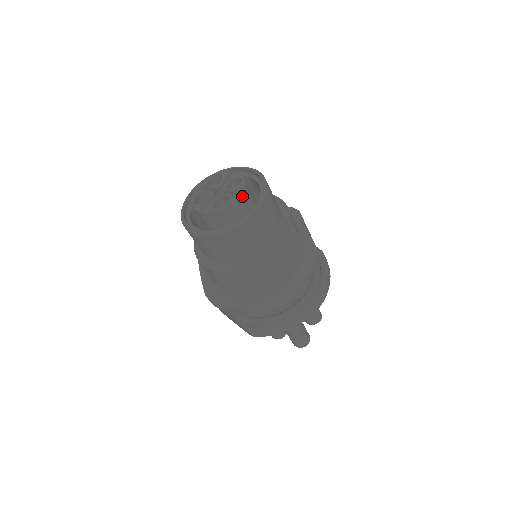
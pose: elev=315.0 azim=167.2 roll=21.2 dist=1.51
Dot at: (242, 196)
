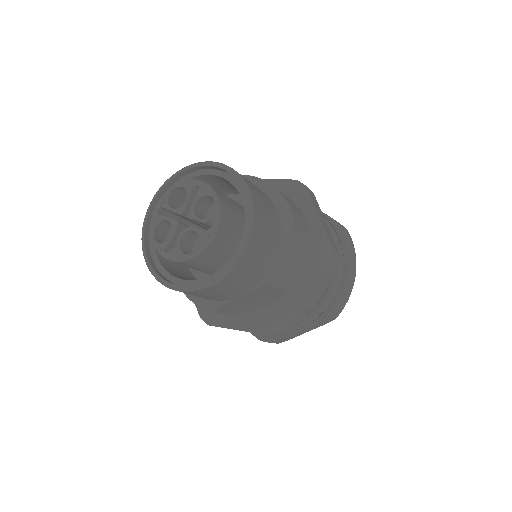
Dot at: (218, 232)
